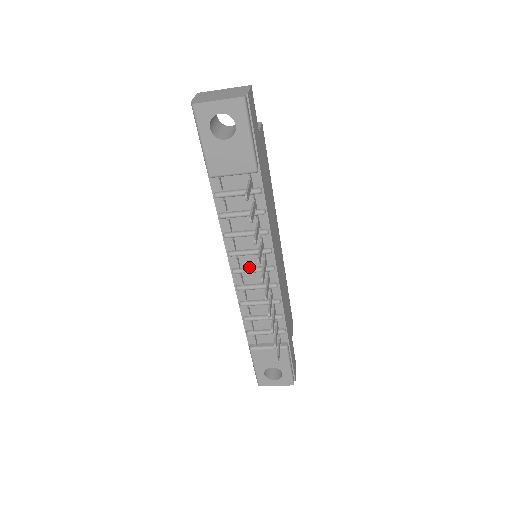
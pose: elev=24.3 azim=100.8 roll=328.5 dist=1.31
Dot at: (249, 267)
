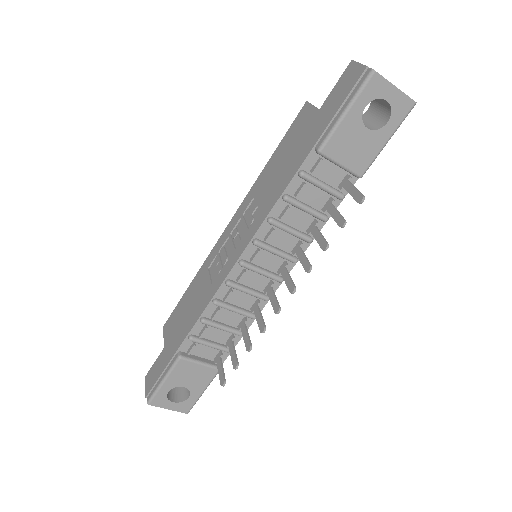
Dot at: (260, 266)
